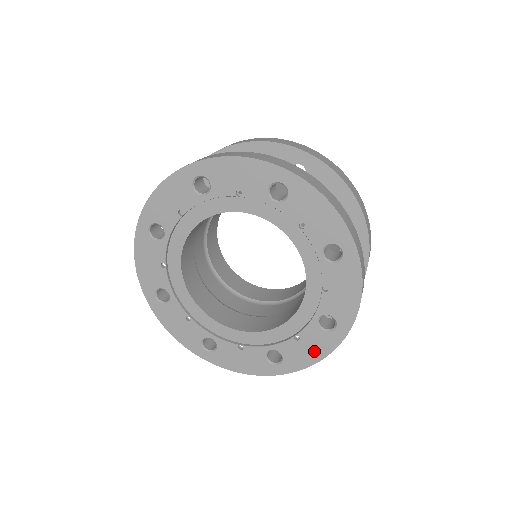
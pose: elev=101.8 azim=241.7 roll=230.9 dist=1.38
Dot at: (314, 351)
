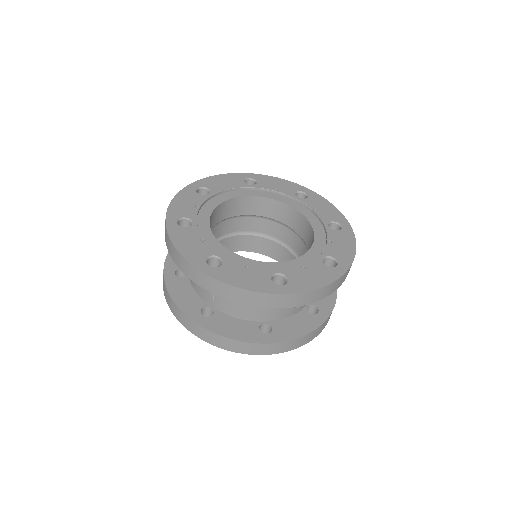
Dot at: (247, 281)
